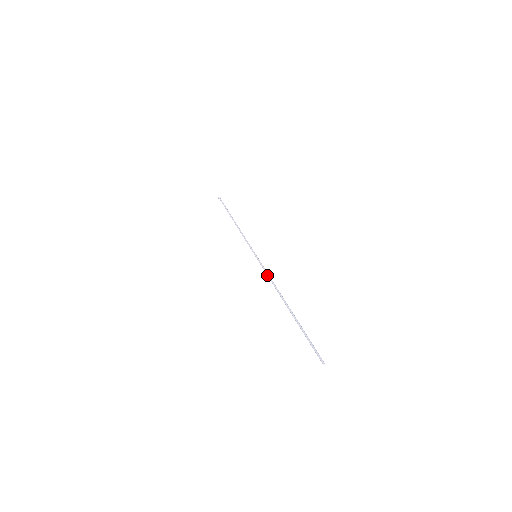
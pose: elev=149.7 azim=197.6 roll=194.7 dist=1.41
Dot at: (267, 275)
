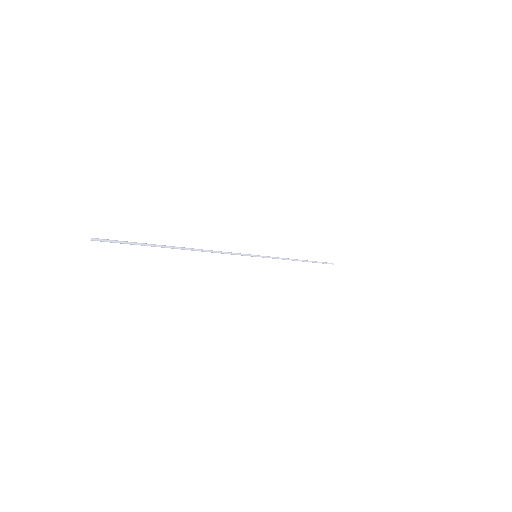
Dot at: (228, 252)
